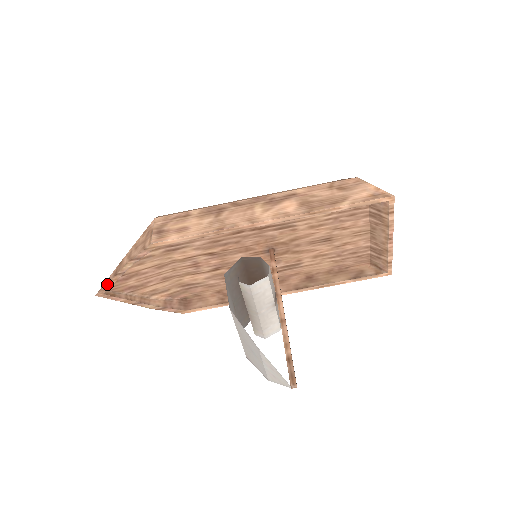
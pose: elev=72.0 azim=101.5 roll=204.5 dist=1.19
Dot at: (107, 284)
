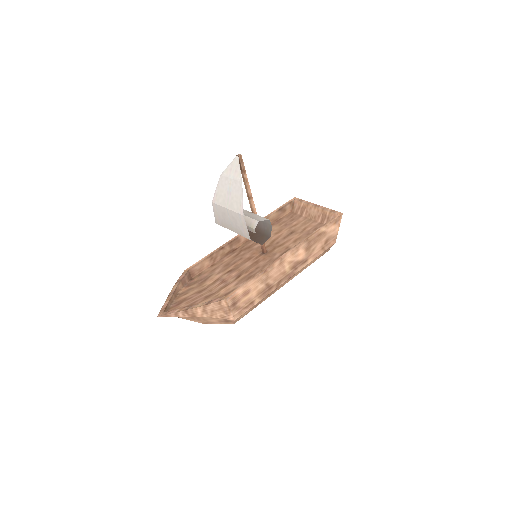
Dot at: (164, 305)
